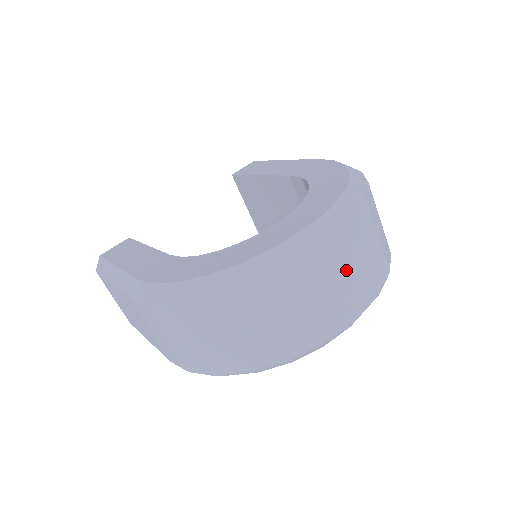
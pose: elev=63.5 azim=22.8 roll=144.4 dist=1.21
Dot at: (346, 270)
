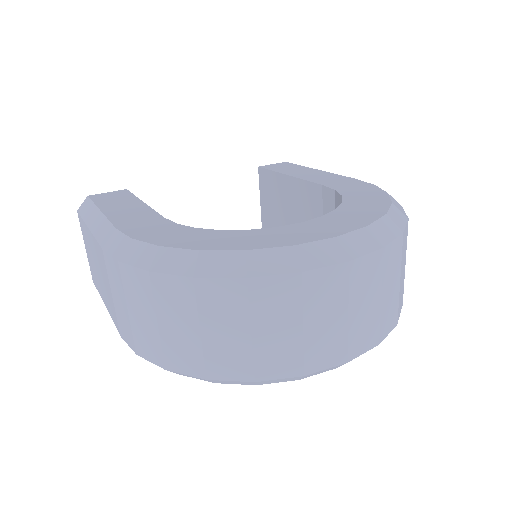
Dot at: (356, 302)
